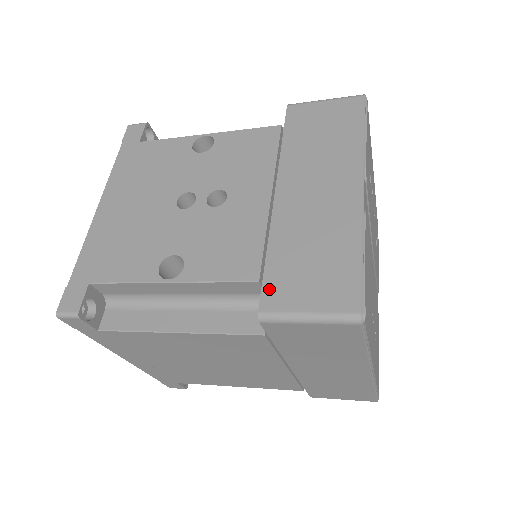
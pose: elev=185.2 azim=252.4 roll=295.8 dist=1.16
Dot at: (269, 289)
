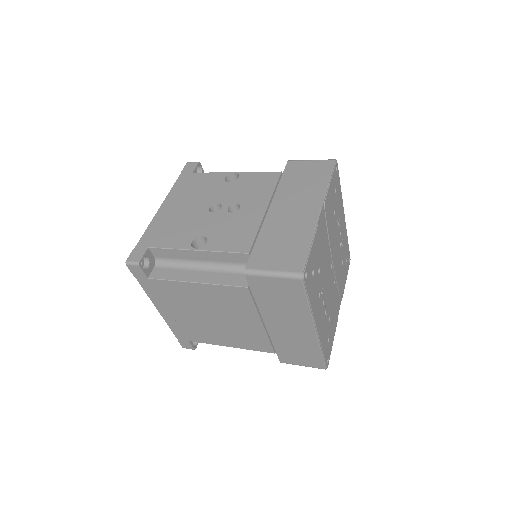
Dot at: (254, 257)
